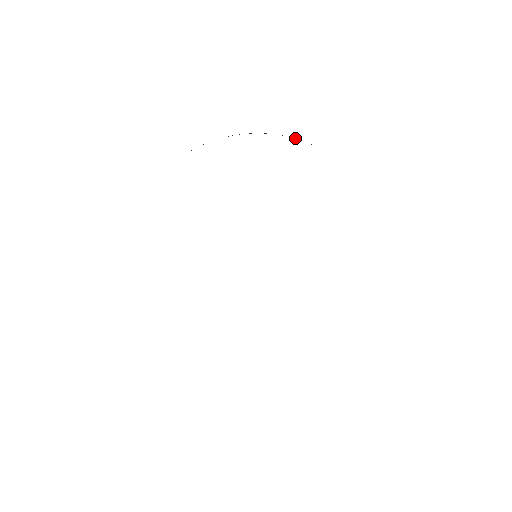
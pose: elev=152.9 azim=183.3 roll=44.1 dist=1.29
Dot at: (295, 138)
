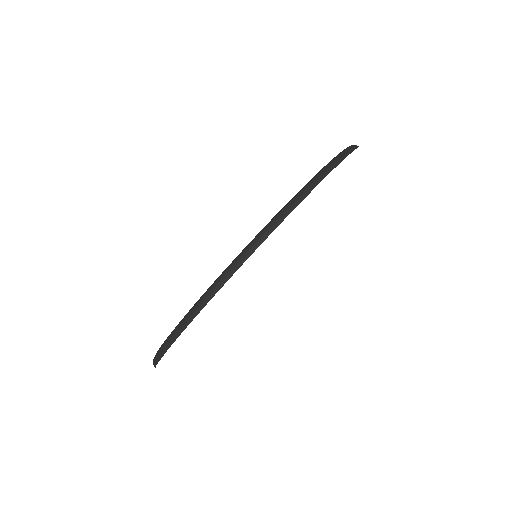
Dot at: (315, 186)
